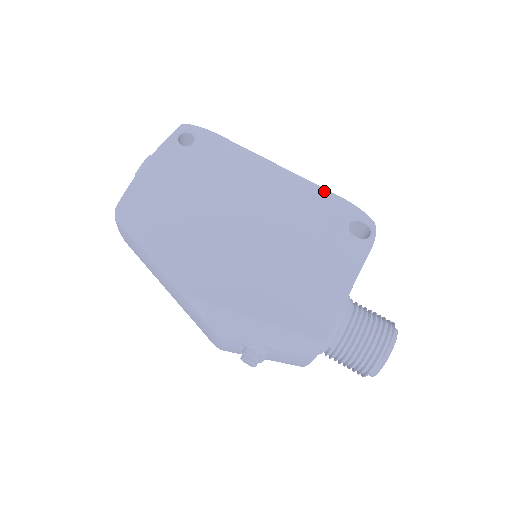
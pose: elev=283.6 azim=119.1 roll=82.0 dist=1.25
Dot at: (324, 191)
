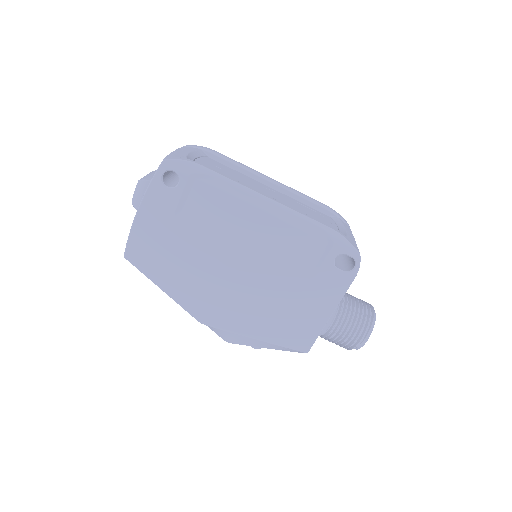
Dot at: (313, 225)
